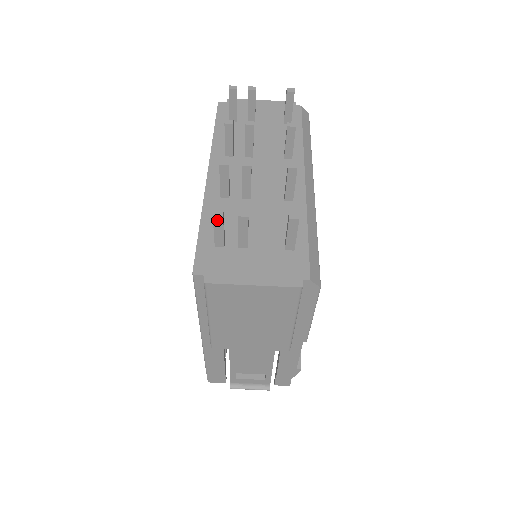
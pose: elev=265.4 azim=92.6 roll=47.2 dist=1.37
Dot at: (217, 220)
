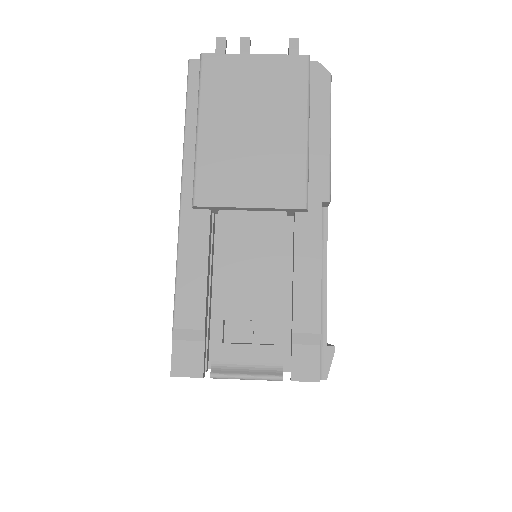
Dot at: (220, 43)
